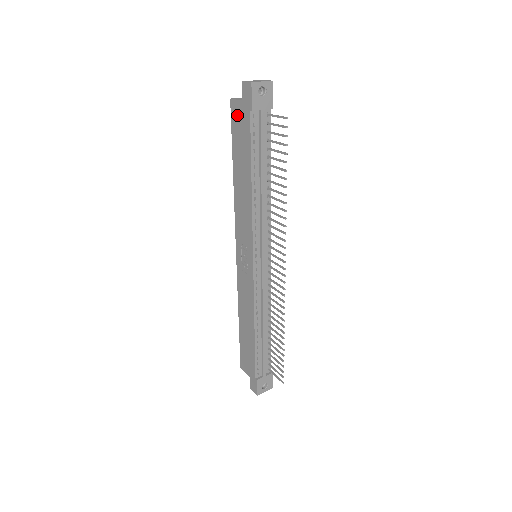
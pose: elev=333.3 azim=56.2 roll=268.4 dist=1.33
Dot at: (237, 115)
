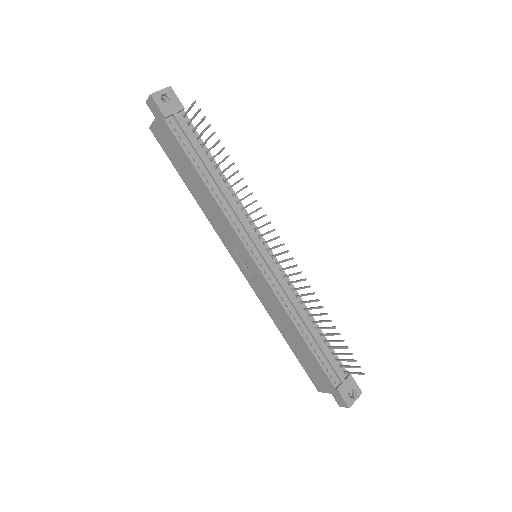
Dot at: (160, 135)
